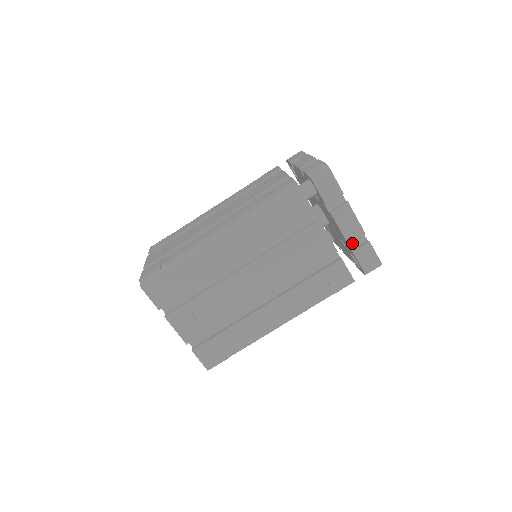
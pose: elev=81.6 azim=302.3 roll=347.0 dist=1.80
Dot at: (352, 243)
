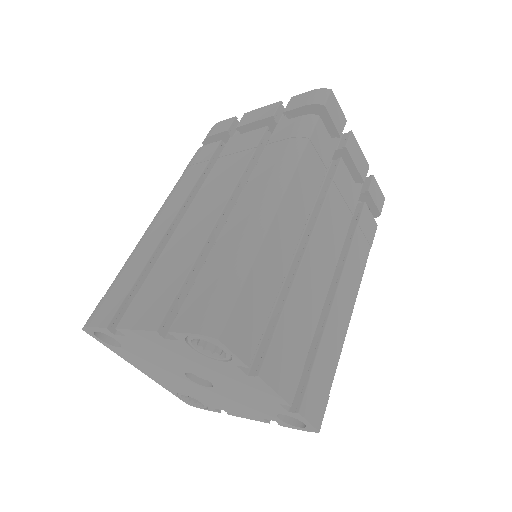
Dot at: (358, 184)
